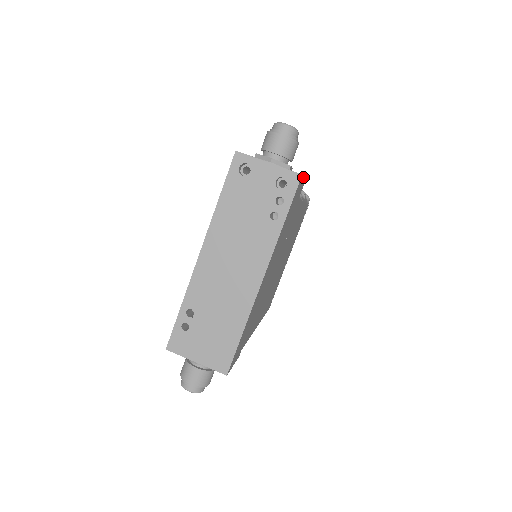
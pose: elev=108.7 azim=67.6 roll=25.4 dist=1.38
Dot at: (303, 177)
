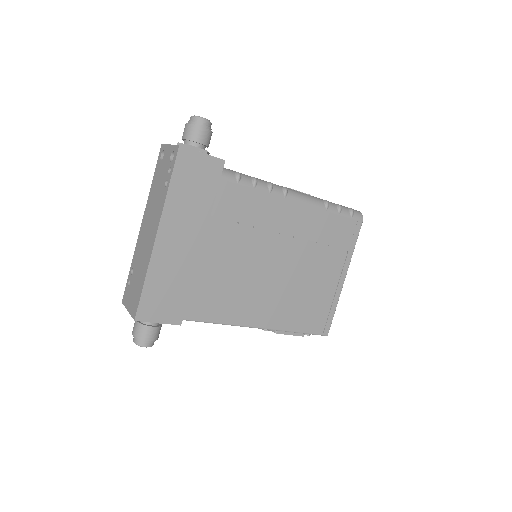
Dot at: (196, 151)
